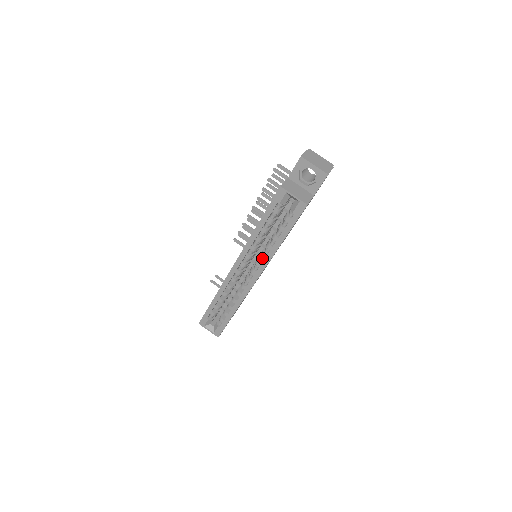
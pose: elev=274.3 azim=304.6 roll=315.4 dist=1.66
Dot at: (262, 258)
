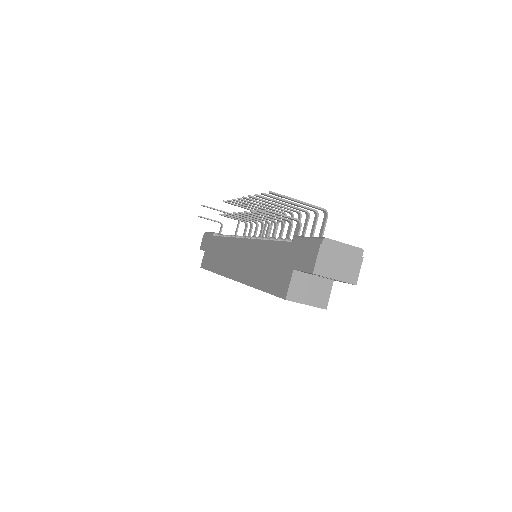
Dot at: occluded
